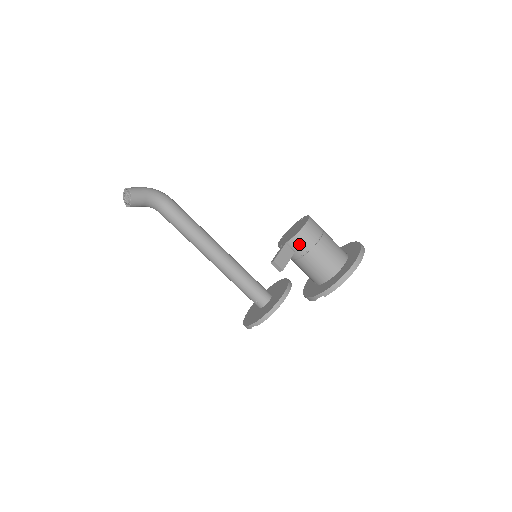
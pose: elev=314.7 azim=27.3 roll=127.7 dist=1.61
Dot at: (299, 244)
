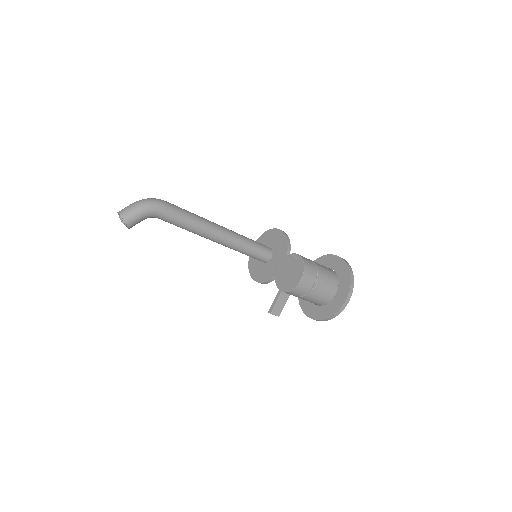
Dot at: (293, 294)
